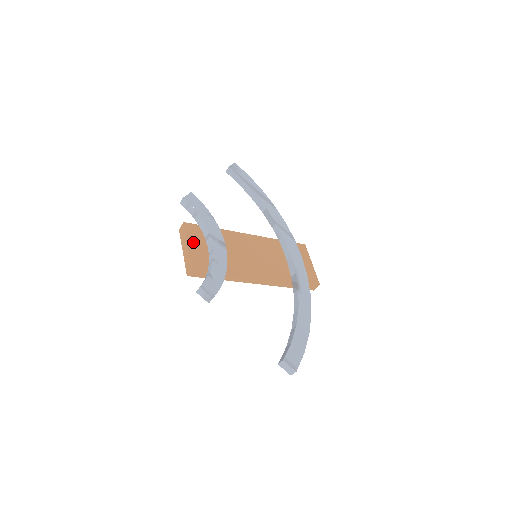
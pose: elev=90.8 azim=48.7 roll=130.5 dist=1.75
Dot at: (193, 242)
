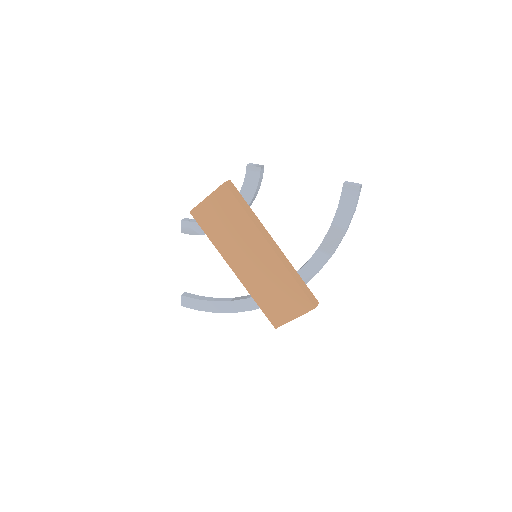
Dot at: occluded
